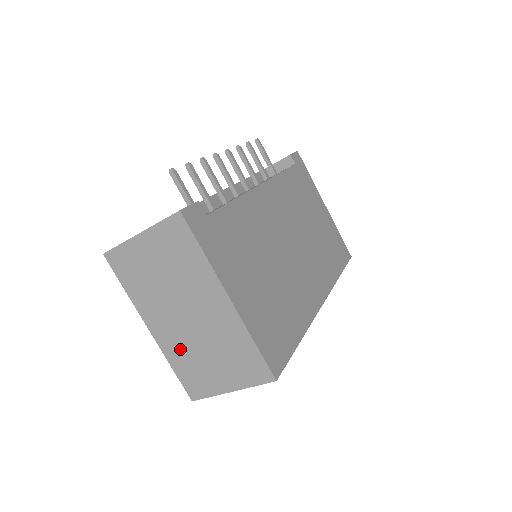
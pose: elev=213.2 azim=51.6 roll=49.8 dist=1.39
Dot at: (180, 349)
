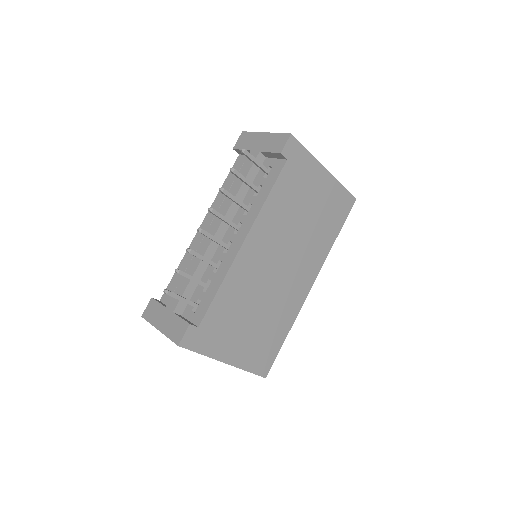
Dot at: occluded
